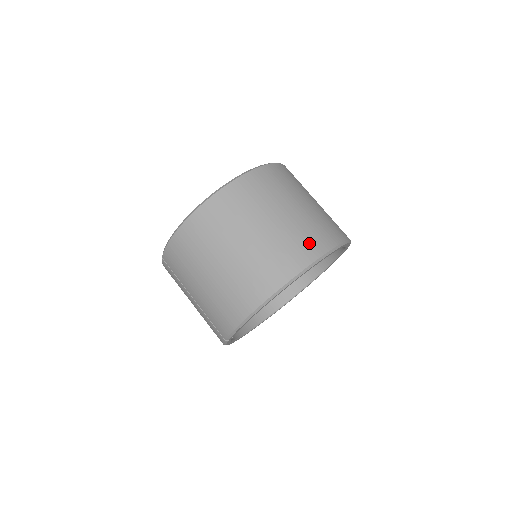
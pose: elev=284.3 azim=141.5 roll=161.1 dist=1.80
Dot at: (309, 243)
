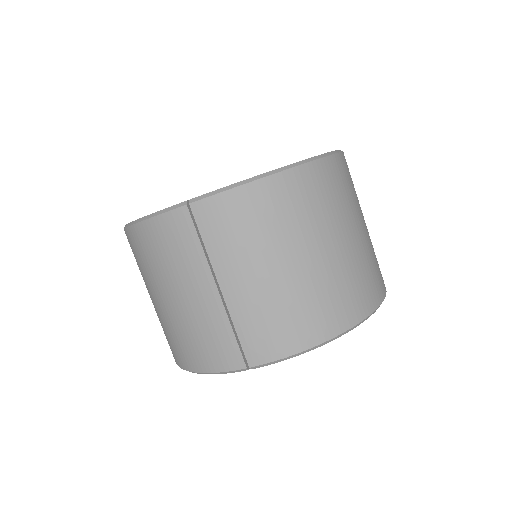
Dot at: occluded
